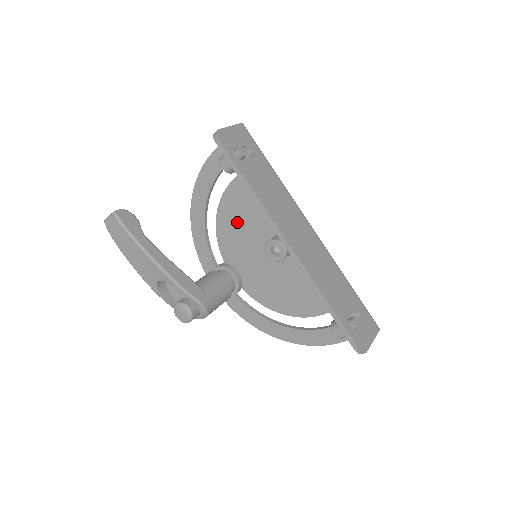
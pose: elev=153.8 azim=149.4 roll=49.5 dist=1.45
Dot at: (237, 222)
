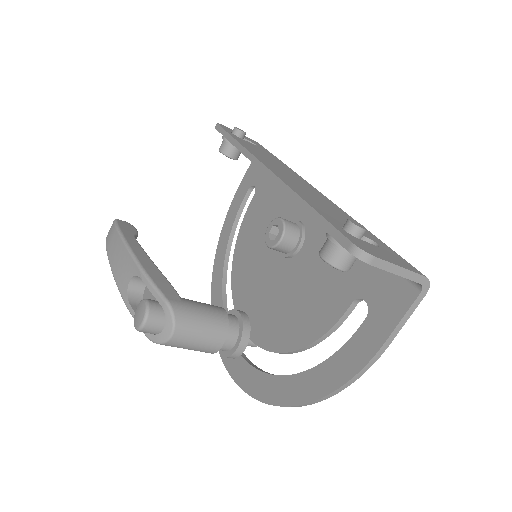
Dot at: (250, 247)
